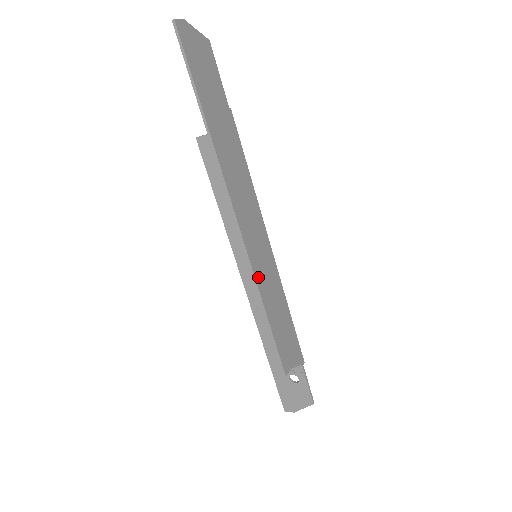
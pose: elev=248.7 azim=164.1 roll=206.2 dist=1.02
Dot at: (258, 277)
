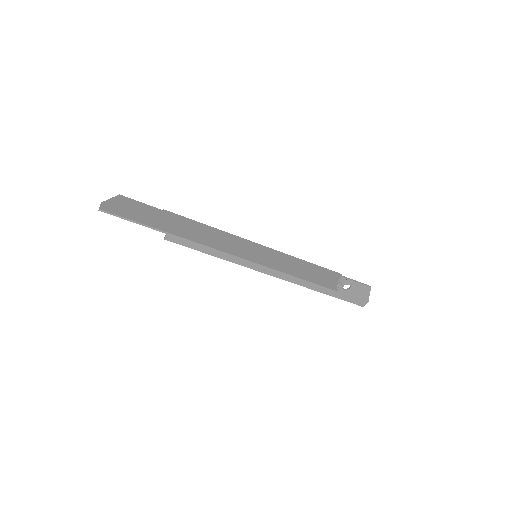
Dot at: (268, 265)
